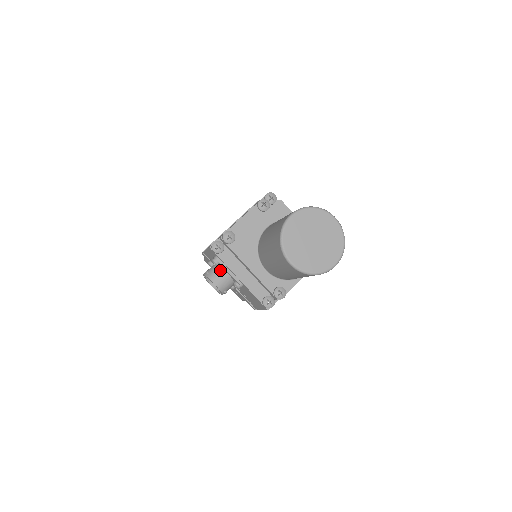
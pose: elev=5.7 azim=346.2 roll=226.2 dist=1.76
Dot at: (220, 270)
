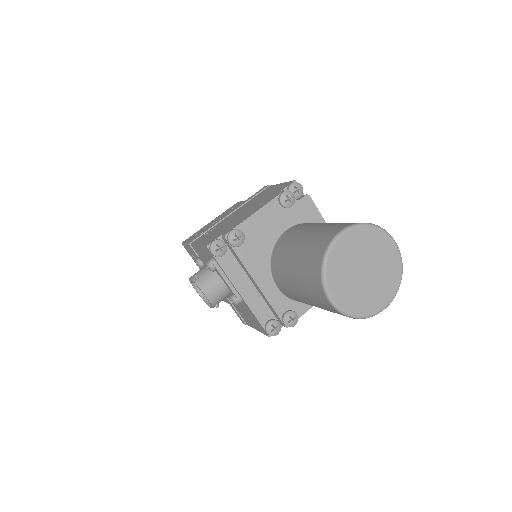
Dot at: (215, 277)
